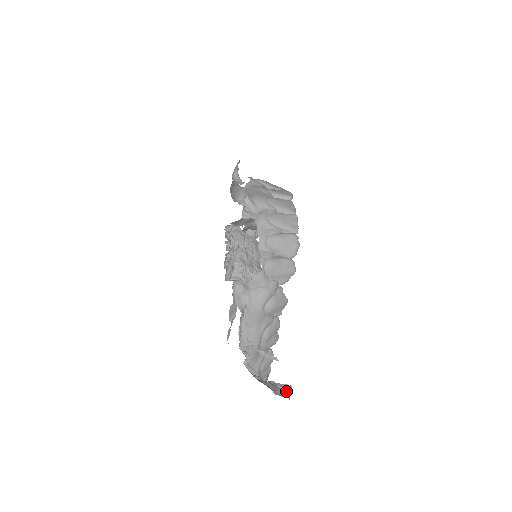
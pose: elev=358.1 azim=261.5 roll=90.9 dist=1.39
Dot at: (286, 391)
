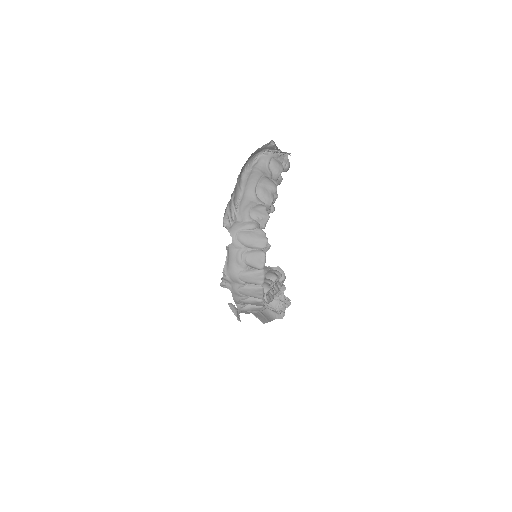
Dot at: (285, 307)
